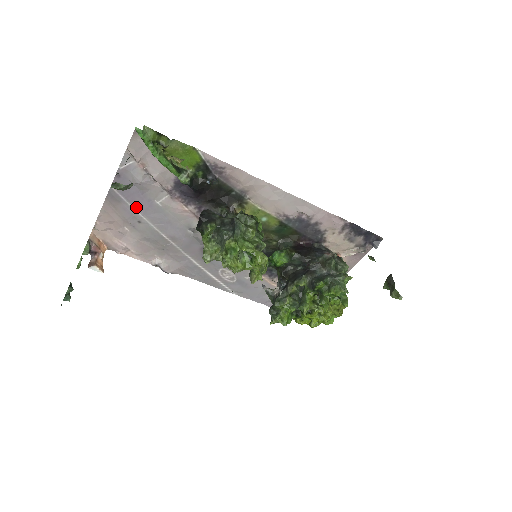
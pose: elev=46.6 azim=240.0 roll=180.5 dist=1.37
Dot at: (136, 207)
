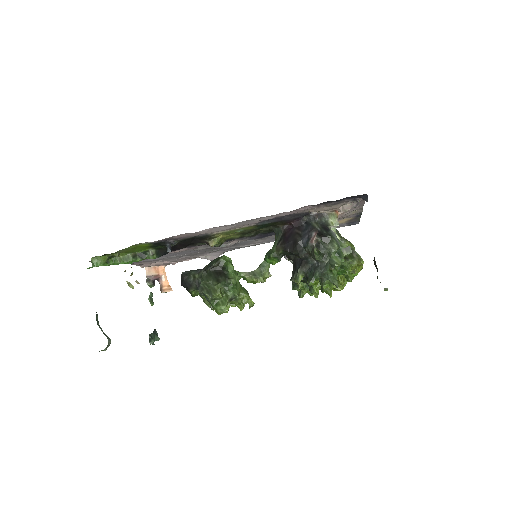
Dot at: (150, 259)
